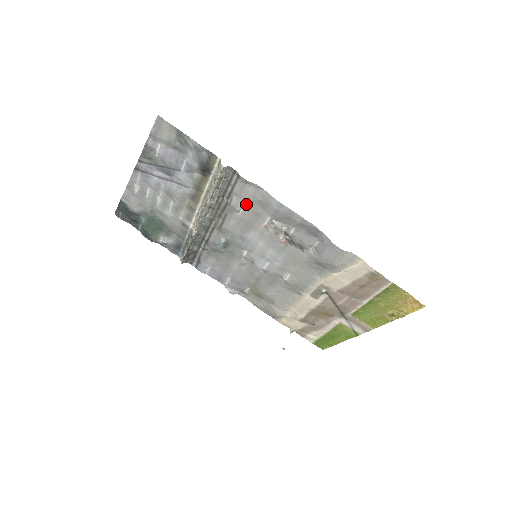
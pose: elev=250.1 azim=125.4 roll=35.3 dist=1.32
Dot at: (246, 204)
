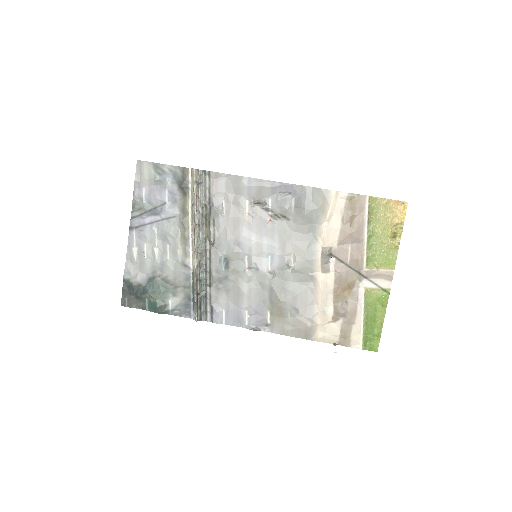
Dot at: (225, 200)
